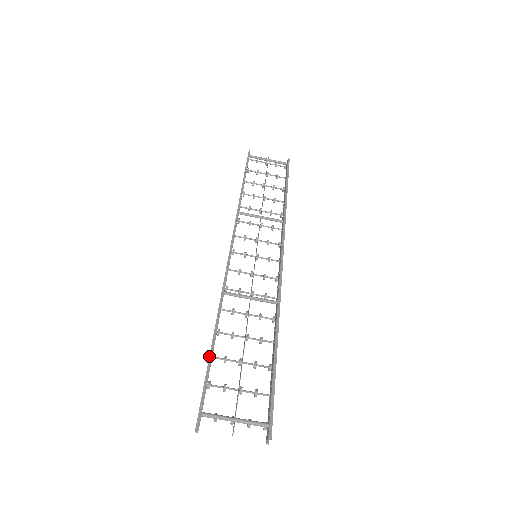
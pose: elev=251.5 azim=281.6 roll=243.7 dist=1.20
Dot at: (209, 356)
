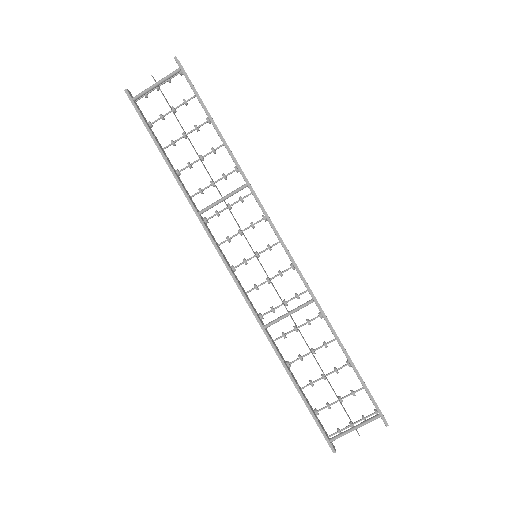
Dot at: occluded
